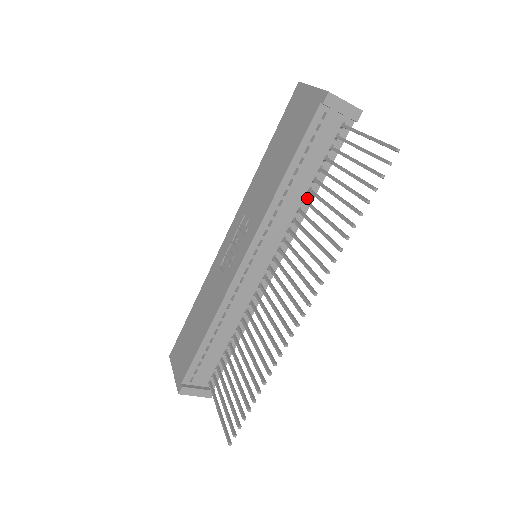
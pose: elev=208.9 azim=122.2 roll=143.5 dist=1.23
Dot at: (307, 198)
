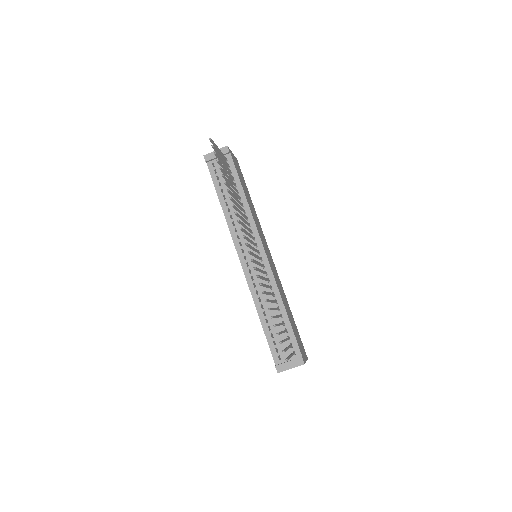
Dot at: (243, 203)
